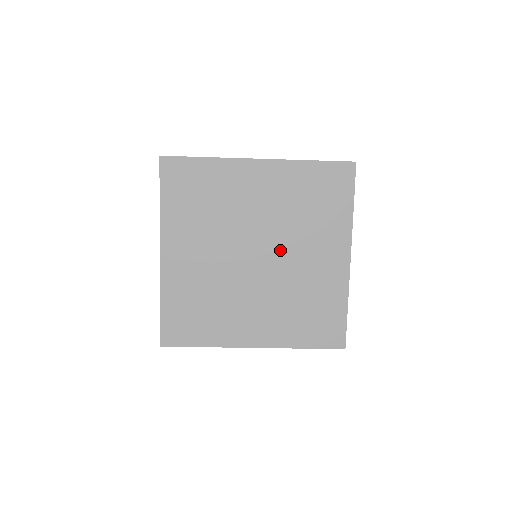
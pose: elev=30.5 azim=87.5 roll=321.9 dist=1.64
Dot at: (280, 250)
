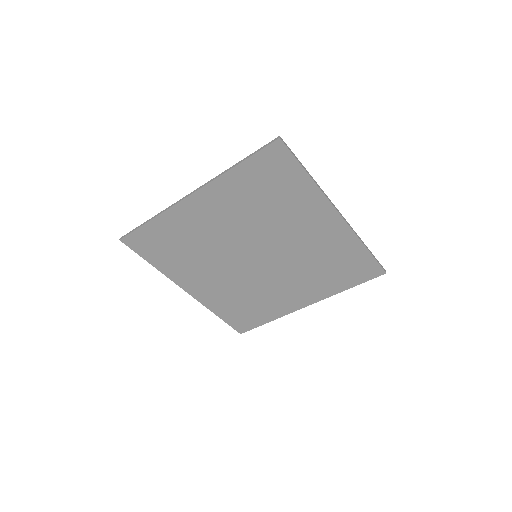
Dot at: (275, 268)
